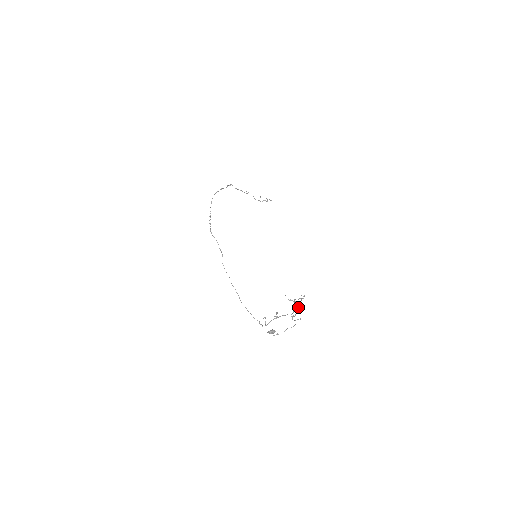
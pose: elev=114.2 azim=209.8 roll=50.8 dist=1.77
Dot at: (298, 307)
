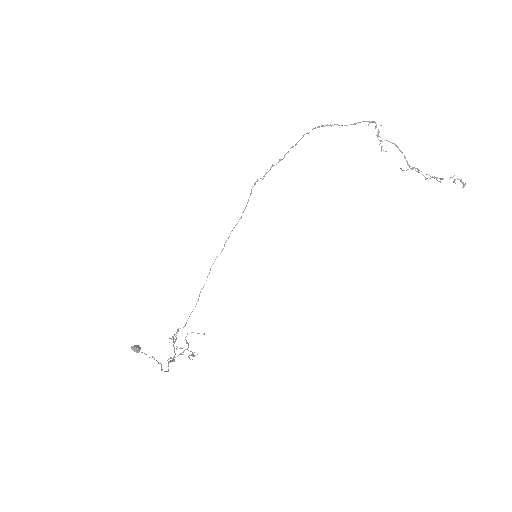
Dot at: occluded
